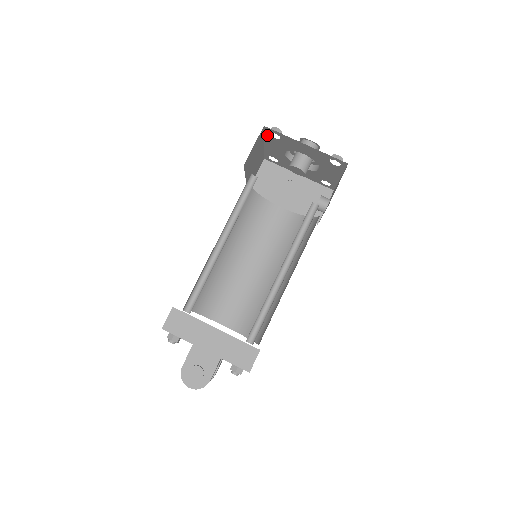
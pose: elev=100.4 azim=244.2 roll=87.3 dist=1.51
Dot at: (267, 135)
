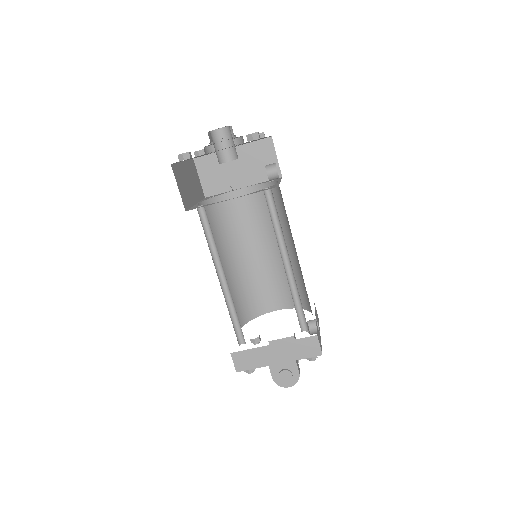
Dot at: occluded
